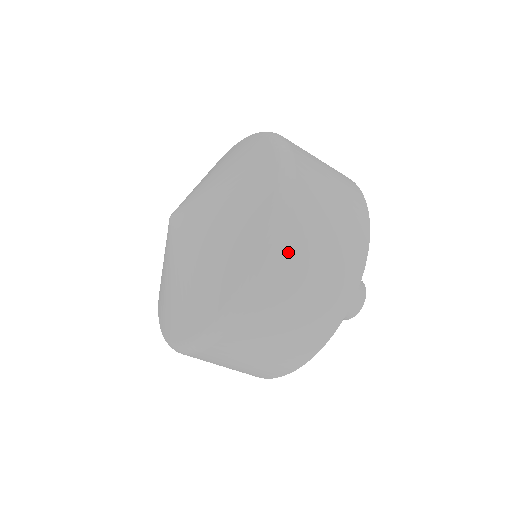
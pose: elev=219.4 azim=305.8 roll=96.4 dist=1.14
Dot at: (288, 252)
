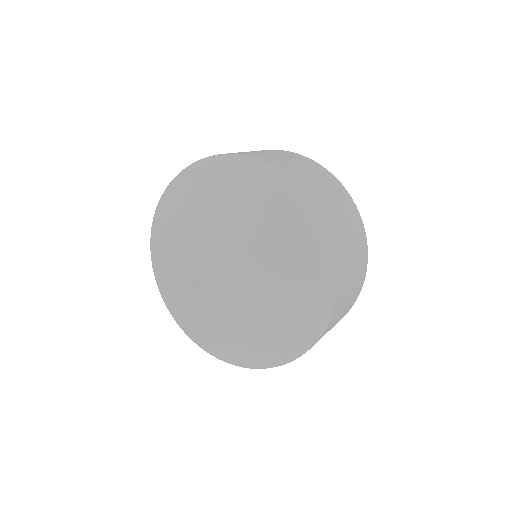
Dot at: occluded
